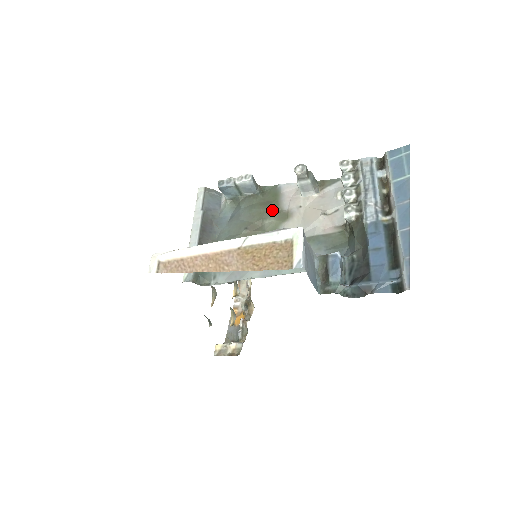
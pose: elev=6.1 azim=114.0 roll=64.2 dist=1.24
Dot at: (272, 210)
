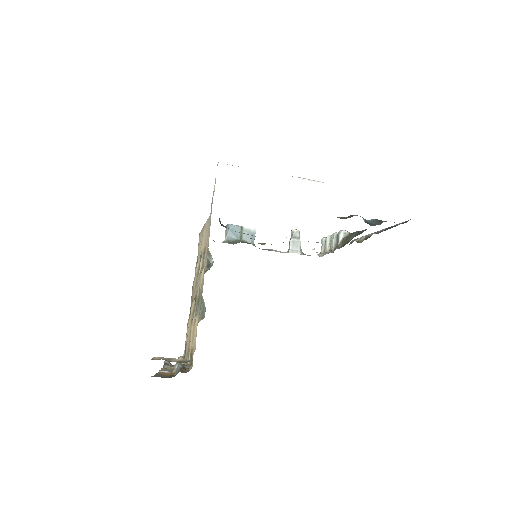
Dot at: occluded
